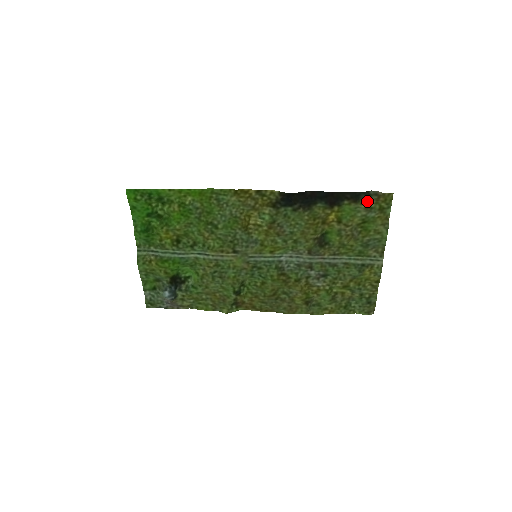
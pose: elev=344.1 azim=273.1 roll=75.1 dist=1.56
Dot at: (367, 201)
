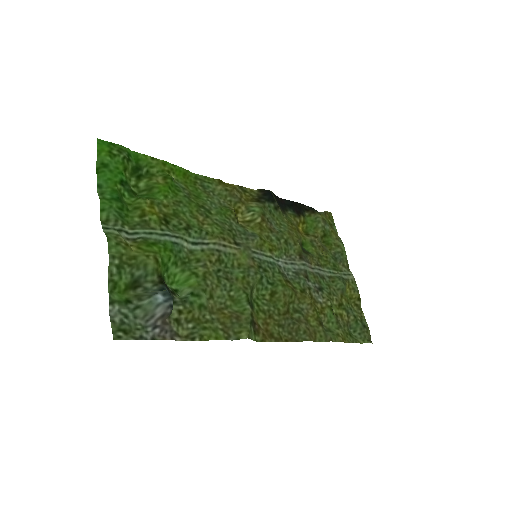
Dot at: (320, 214)
